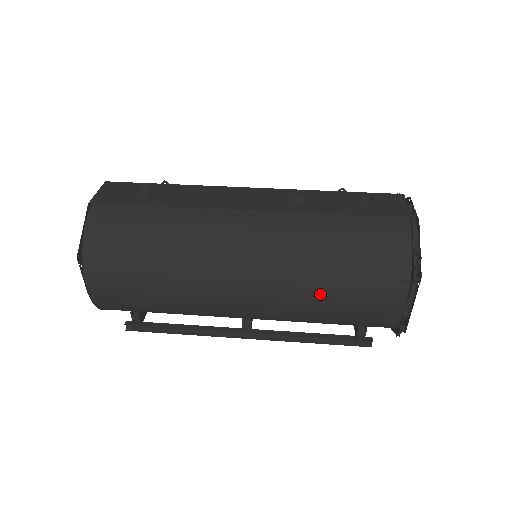
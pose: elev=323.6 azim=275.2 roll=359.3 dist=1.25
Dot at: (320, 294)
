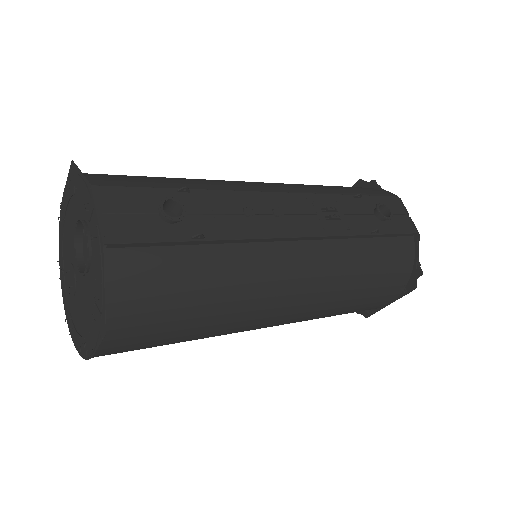
Dot at: (340, 308)
